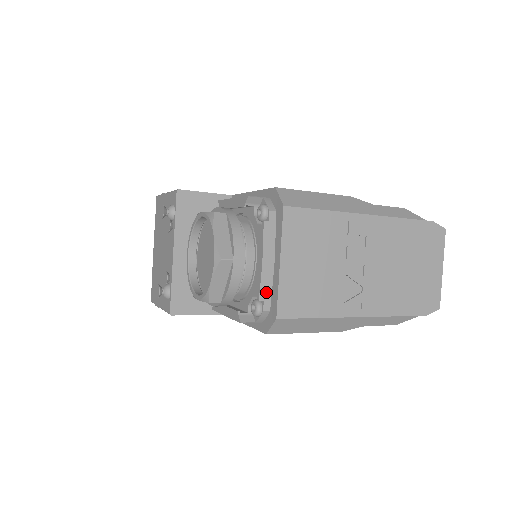
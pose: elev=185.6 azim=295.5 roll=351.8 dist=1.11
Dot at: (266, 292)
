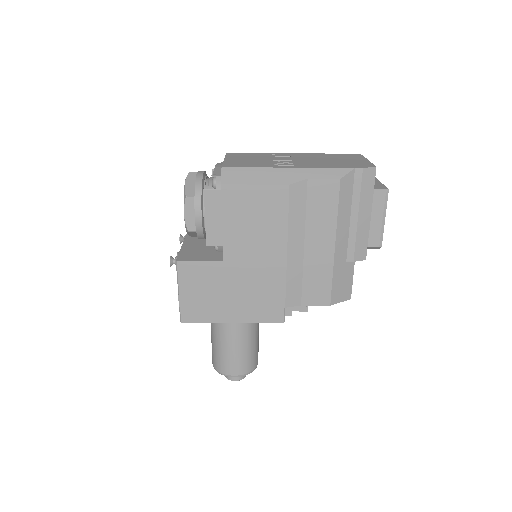
Dot at: (218, 172)
